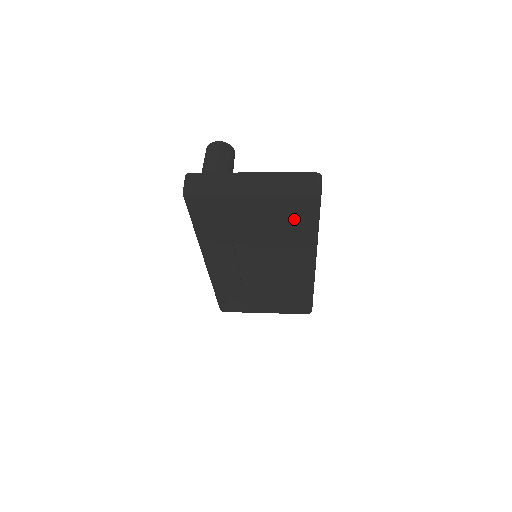
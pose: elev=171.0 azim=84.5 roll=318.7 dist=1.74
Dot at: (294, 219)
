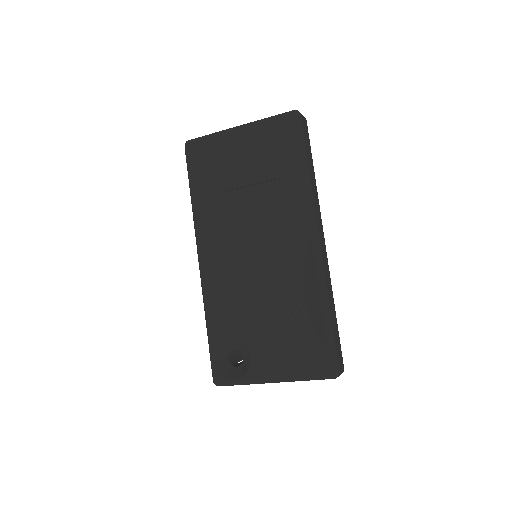
Dot at: (280, 150)
